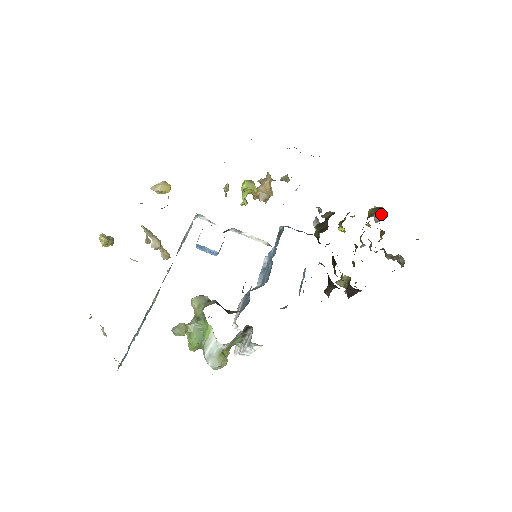
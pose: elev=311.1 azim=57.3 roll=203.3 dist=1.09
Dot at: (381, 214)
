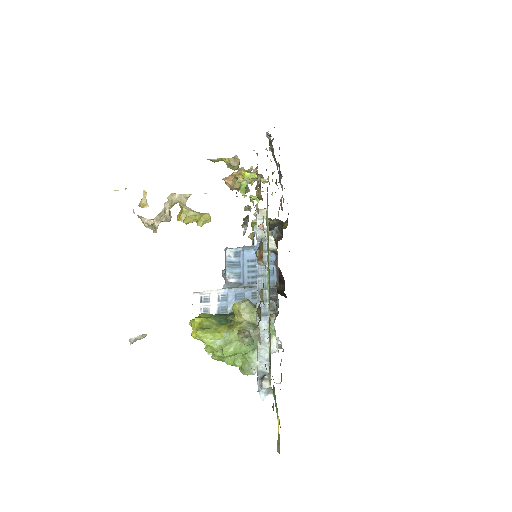
Dot at: occluded
